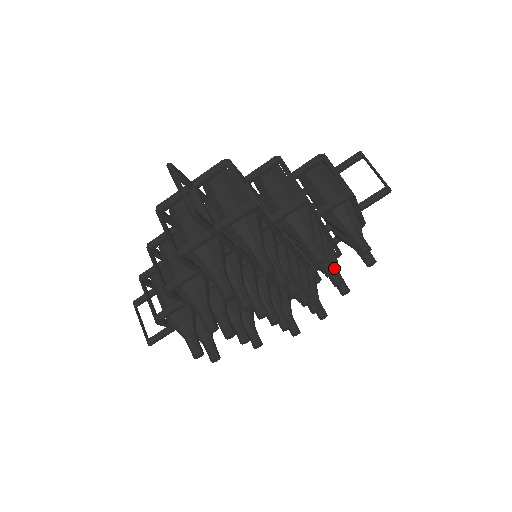
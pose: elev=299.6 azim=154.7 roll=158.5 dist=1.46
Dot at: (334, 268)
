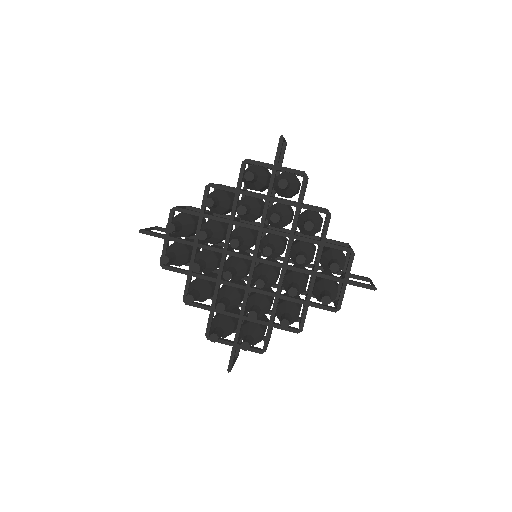
Dot at: occluded
